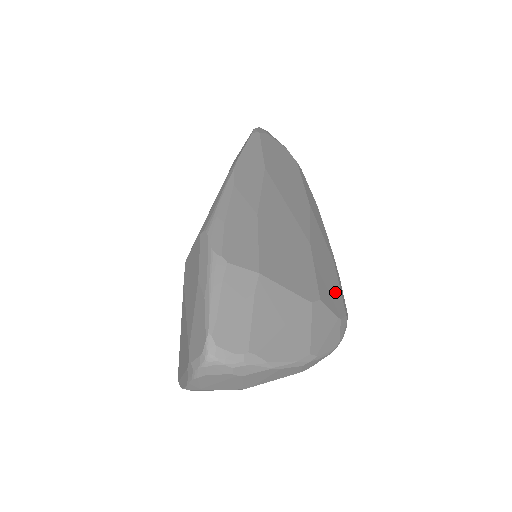
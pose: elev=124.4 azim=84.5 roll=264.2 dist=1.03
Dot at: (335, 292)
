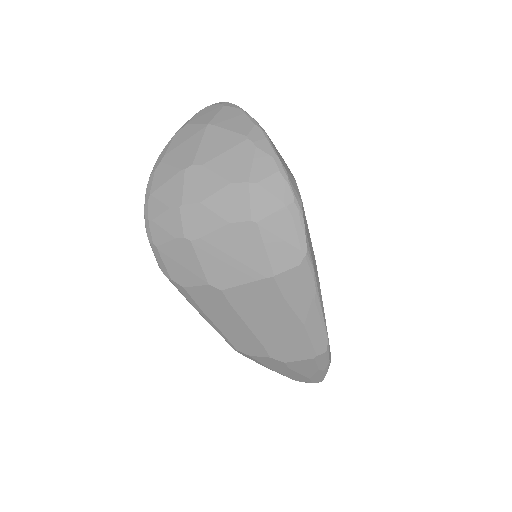
Dot at: occluded
